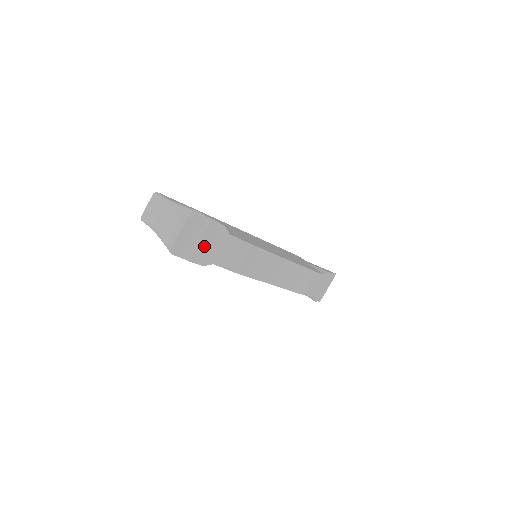
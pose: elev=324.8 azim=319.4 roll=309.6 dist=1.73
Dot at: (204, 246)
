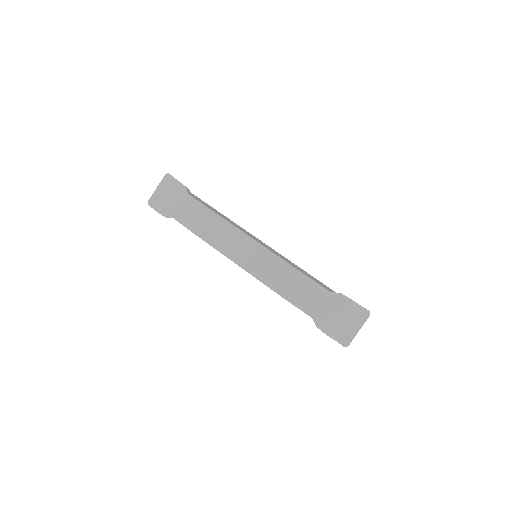
Dot at: (168, 201)
